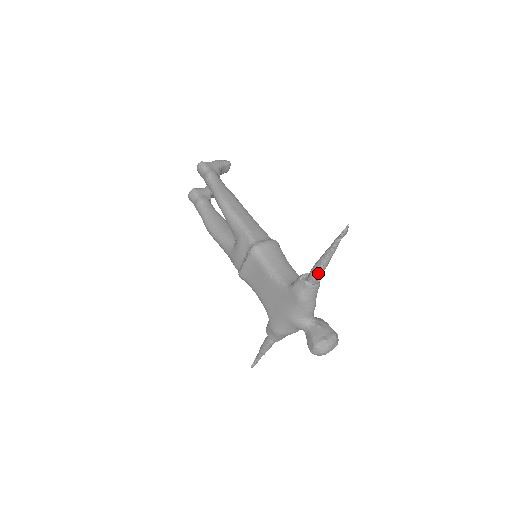
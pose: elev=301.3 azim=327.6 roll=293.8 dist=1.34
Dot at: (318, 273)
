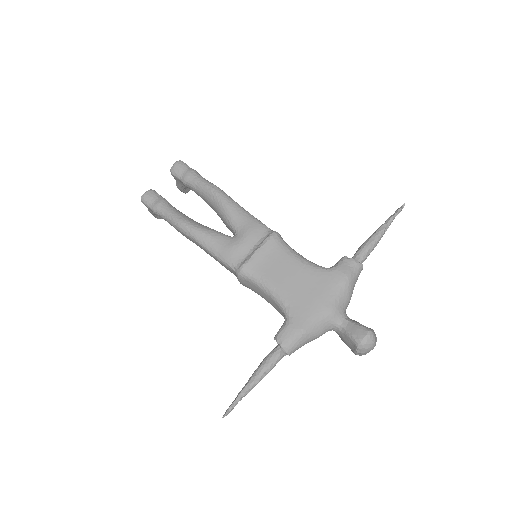
Dot at: (369, 250)
